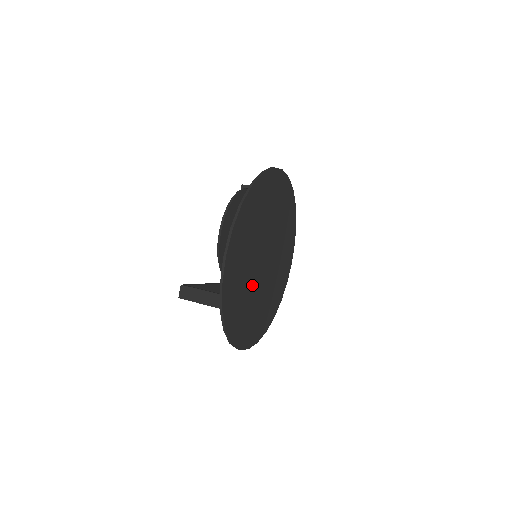
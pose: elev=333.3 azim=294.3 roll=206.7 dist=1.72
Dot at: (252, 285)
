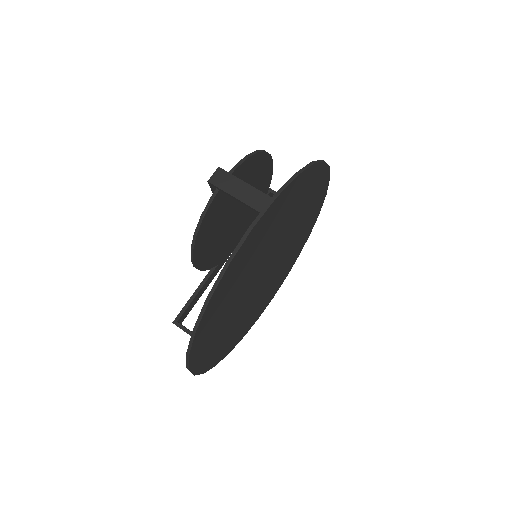
Dot at: (253, 302)
